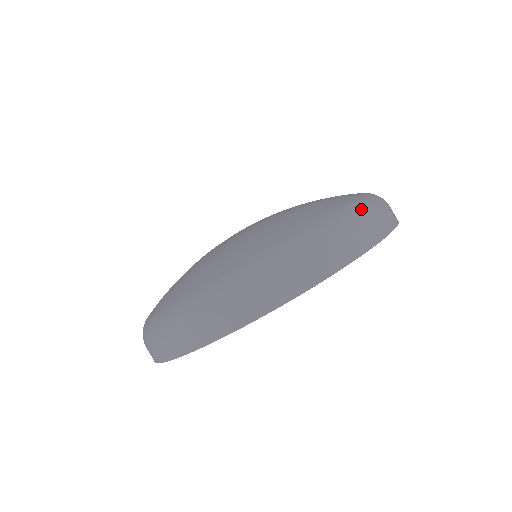
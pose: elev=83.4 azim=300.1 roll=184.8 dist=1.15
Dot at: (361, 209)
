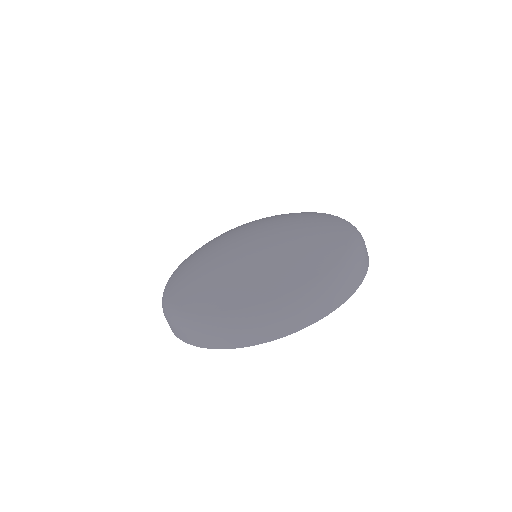
Dot at: (345, 270)
